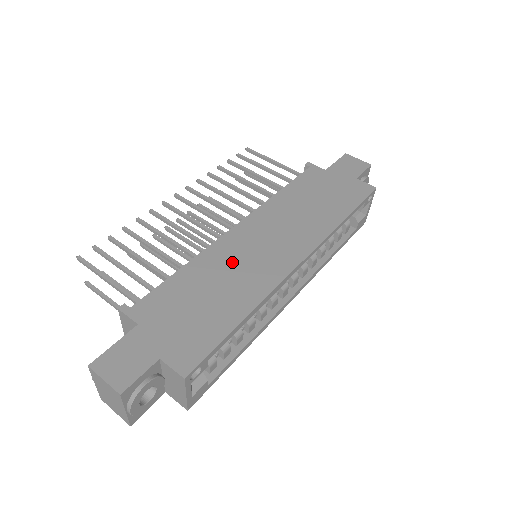
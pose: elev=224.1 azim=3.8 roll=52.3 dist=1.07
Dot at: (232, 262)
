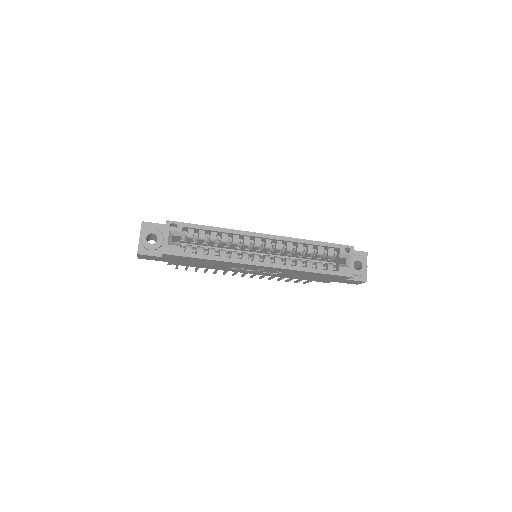
Dot at: occluded
